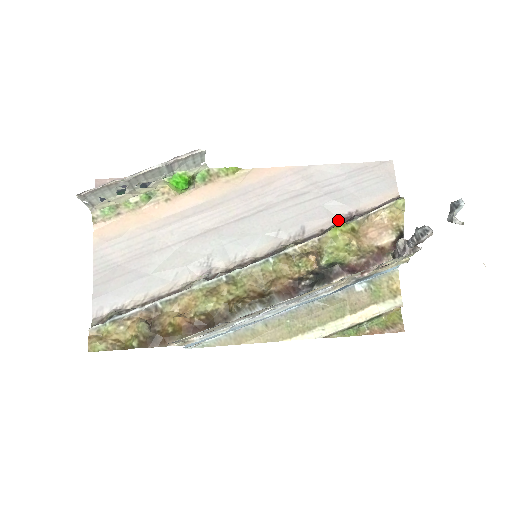
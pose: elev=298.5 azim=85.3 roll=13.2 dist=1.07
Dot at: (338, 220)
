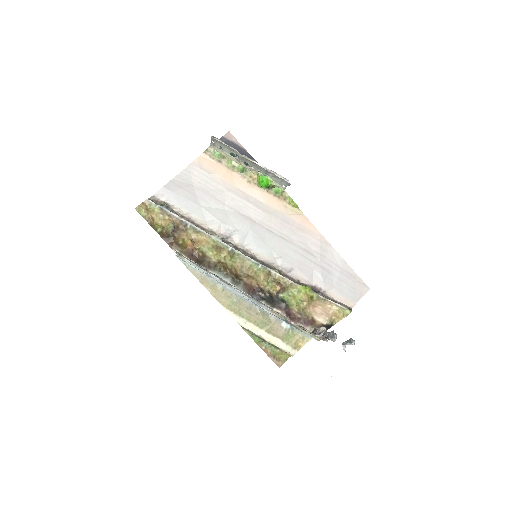
Dot at: (312, 285)
